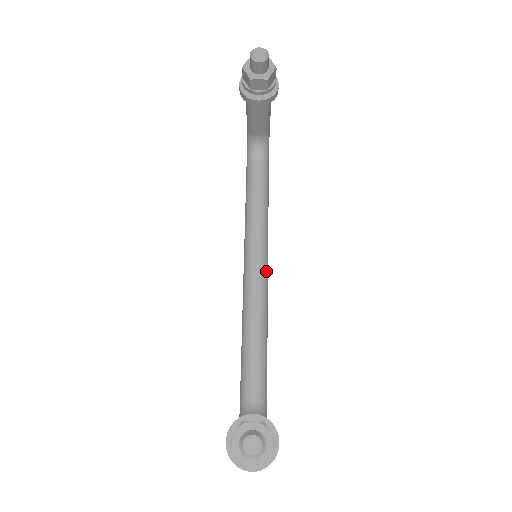
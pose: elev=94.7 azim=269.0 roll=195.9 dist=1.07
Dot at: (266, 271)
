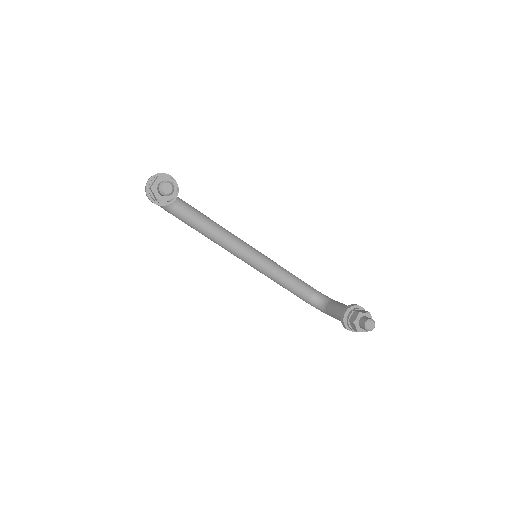
Dot at: (250, 247)
